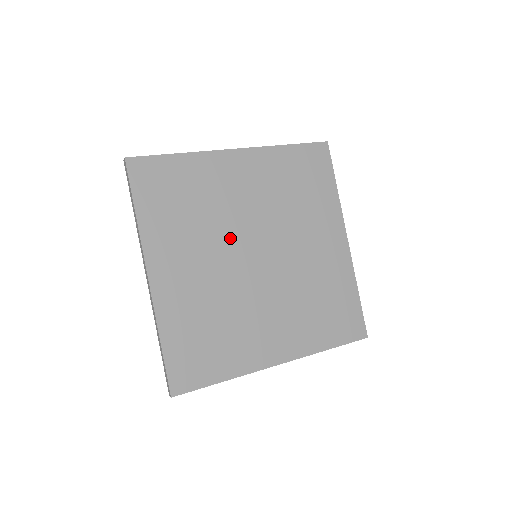
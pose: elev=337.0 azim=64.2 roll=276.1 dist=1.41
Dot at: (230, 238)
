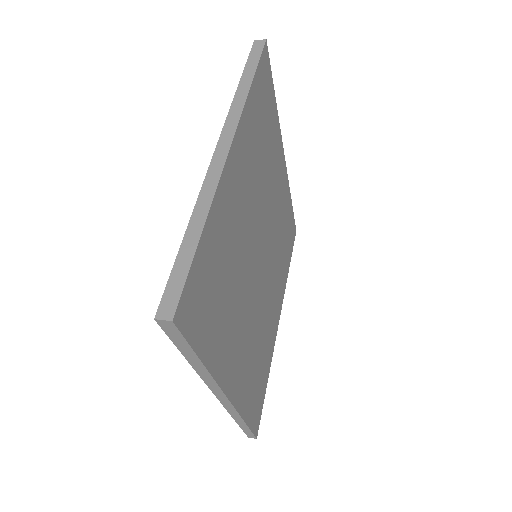
Dot at: (249, 268)
